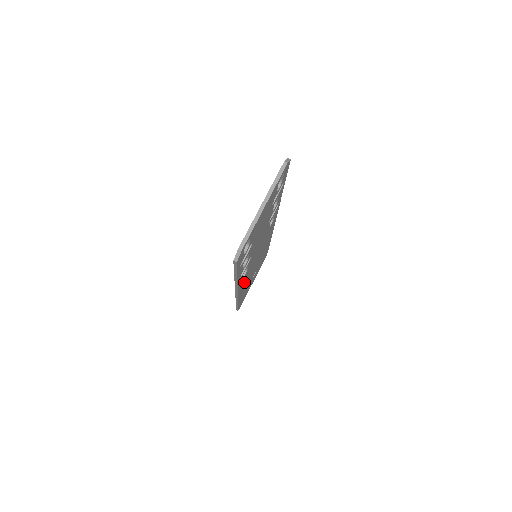
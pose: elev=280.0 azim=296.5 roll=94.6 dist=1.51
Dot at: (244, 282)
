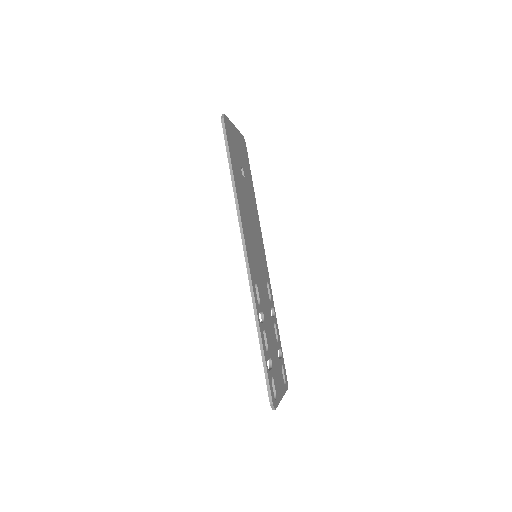
Dot at: (261, 251)
